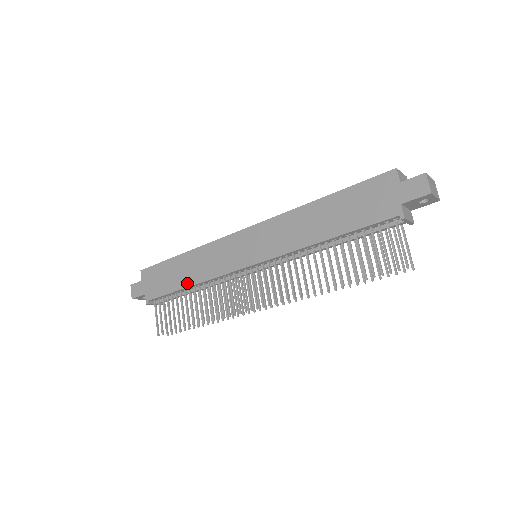
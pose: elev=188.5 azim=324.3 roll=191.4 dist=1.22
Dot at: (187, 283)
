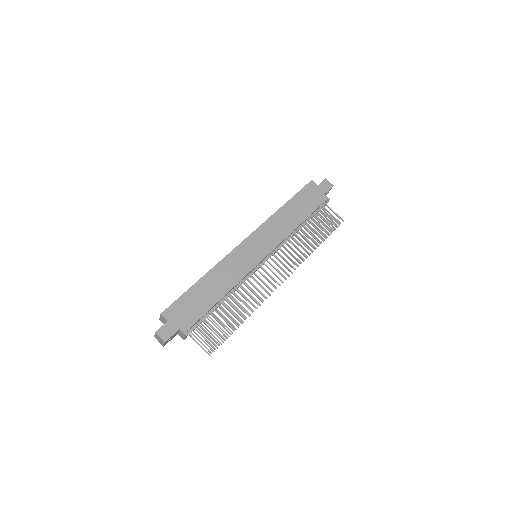
Dot at: (220, 295)
